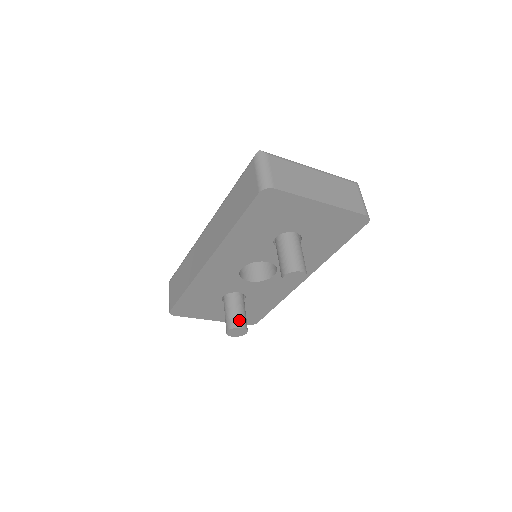
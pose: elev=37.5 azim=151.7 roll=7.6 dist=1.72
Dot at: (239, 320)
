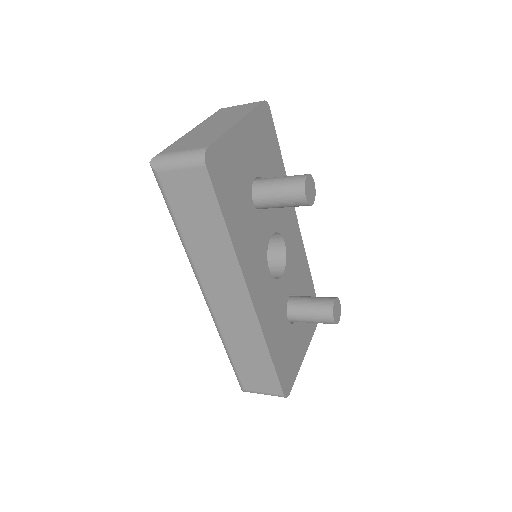
Dot at: (324, 302)
